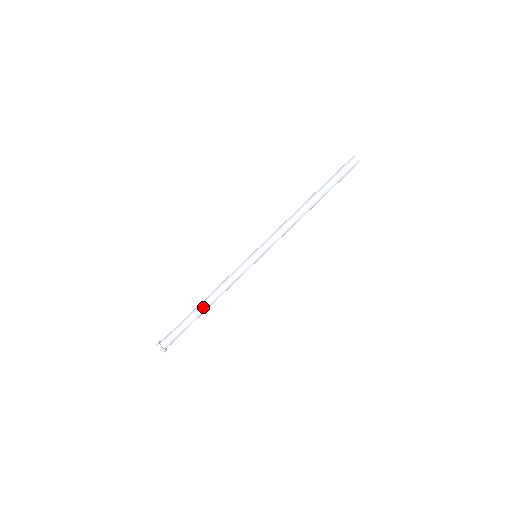
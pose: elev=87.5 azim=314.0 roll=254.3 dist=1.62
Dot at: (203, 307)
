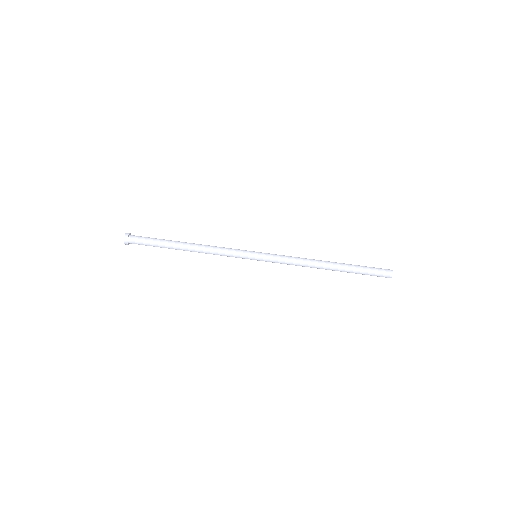
Dot at: (185, 244)
